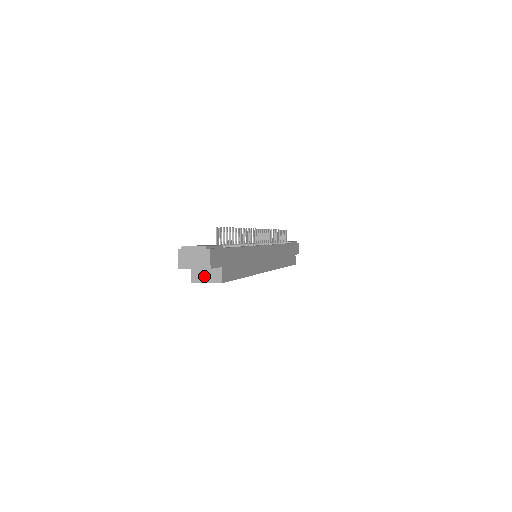
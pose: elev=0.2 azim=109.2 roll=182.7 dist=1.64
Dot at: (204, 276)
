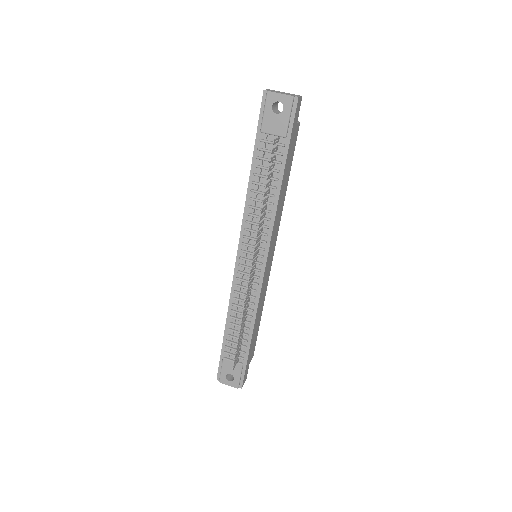
Dot at: occluded
